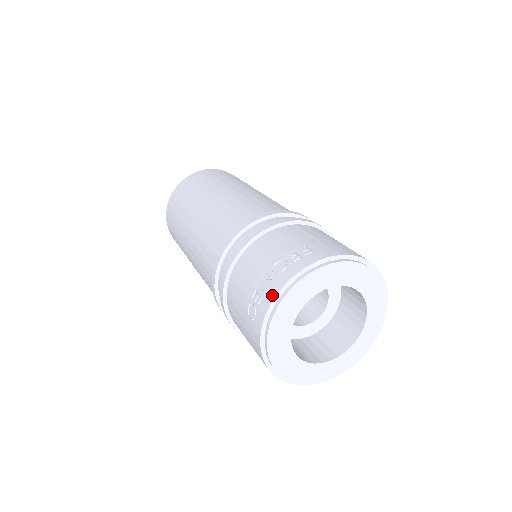
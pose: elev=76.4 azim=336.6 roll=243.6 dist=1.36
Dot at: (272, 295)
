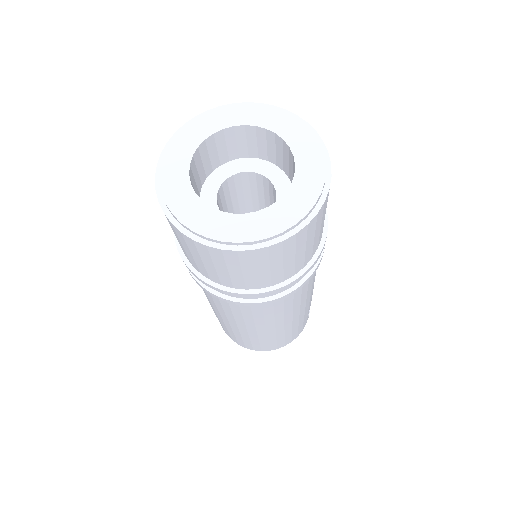
Dot at: (160, 161)
